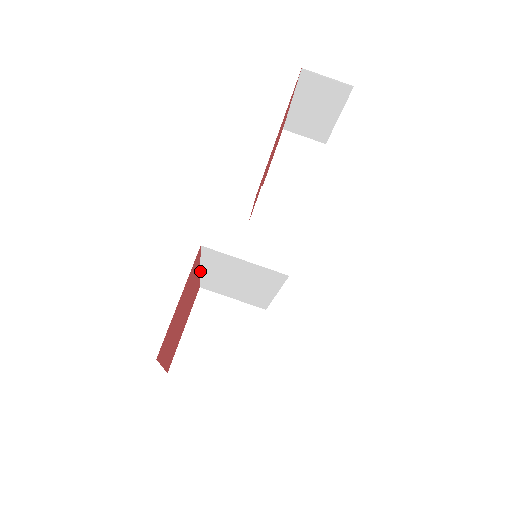
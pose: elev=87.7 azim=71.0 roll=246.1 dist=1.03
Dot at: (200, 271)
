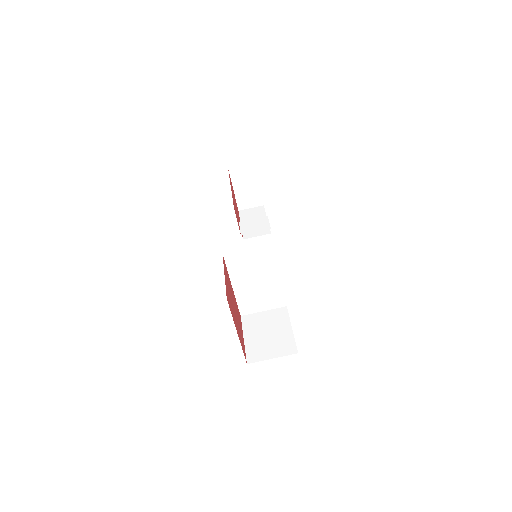
Dot at: (233, 290)
